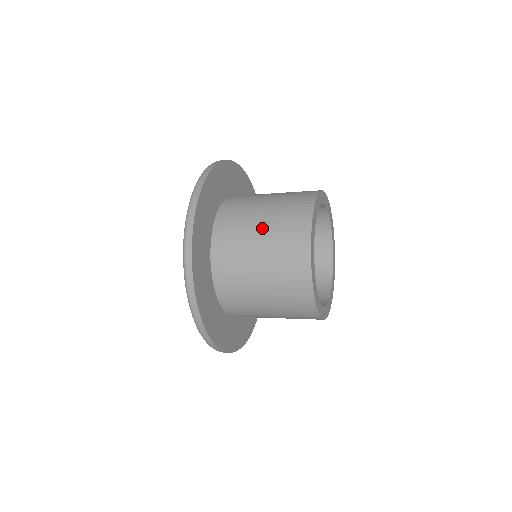
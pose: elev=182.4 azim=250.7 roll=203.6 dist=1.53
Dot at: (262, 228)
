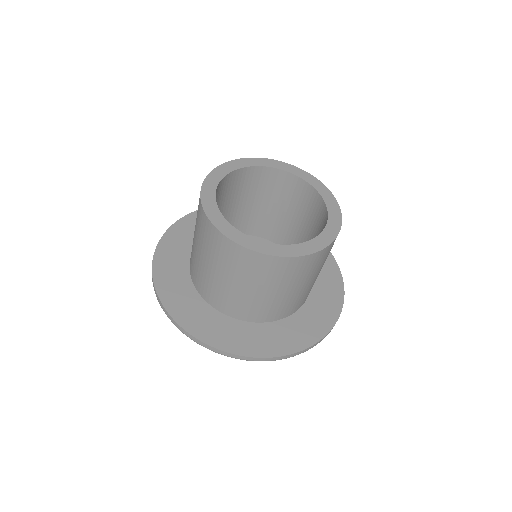
Dot at: (205, 260)
